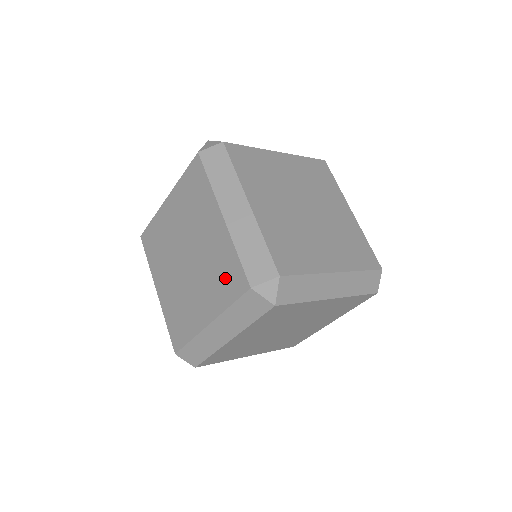
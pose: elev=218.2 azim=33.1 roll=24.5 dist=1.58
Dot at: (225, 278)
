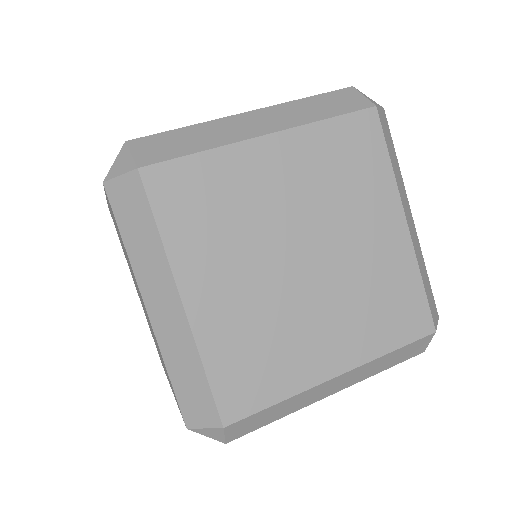
Dot at: occluded
